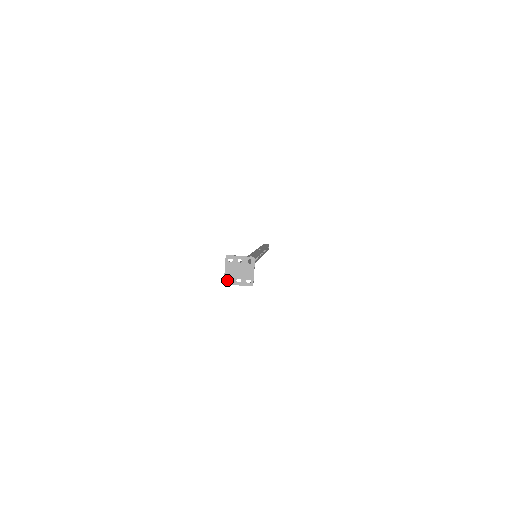
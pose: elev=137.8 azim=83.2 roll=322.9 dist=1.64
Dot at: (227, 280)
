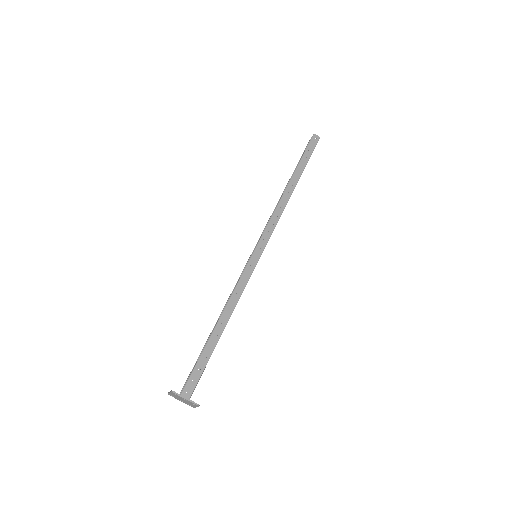
Dot at: occluded
